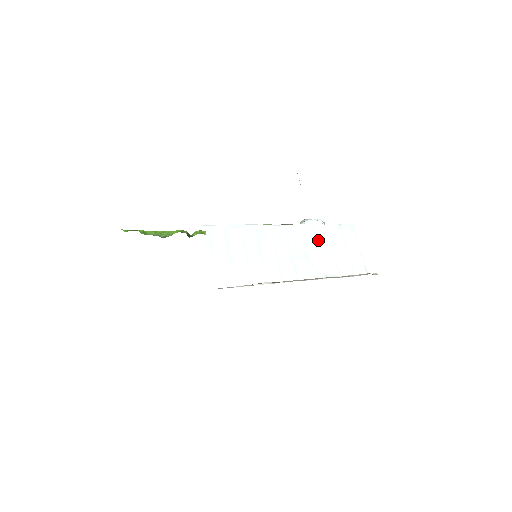
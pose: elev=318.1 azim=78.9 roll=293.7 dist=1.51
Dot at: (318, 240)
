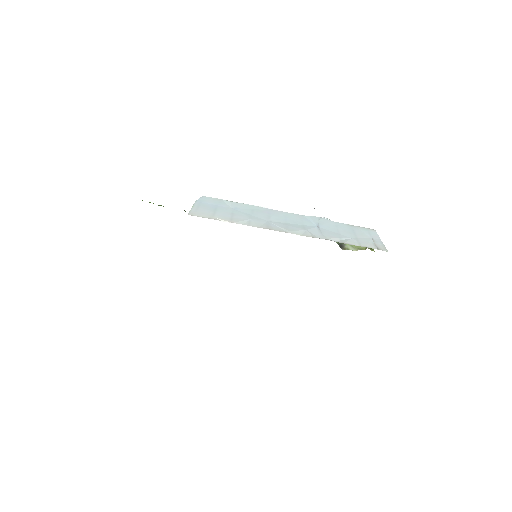
Dot at: (321, 225)
